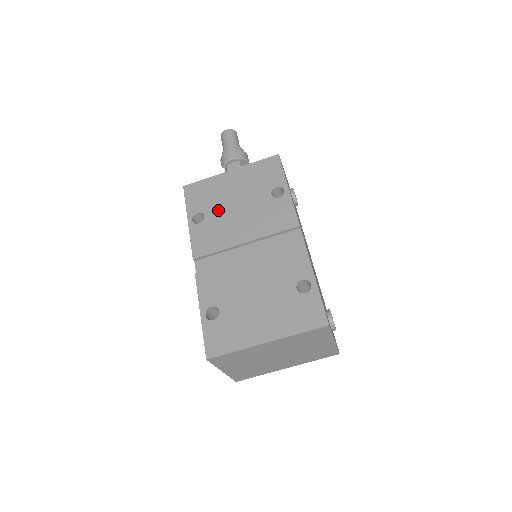
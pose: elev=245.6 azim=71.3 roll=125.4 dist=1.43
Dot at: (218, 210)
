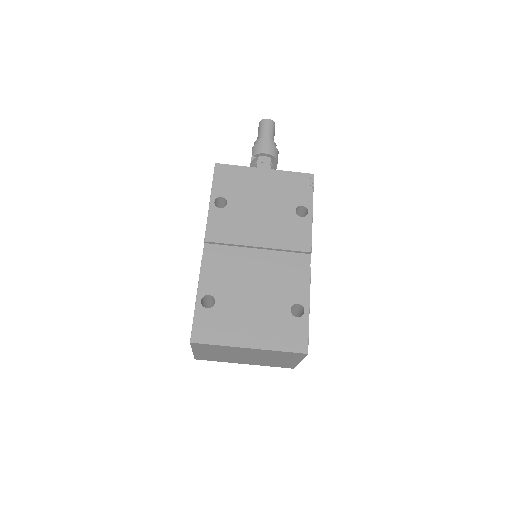
Dot at: (242, 203)
